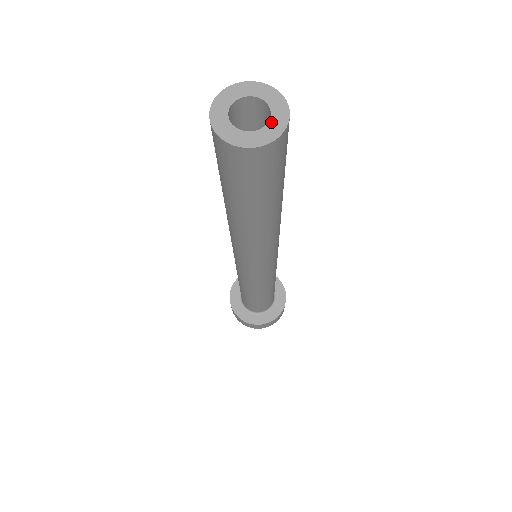
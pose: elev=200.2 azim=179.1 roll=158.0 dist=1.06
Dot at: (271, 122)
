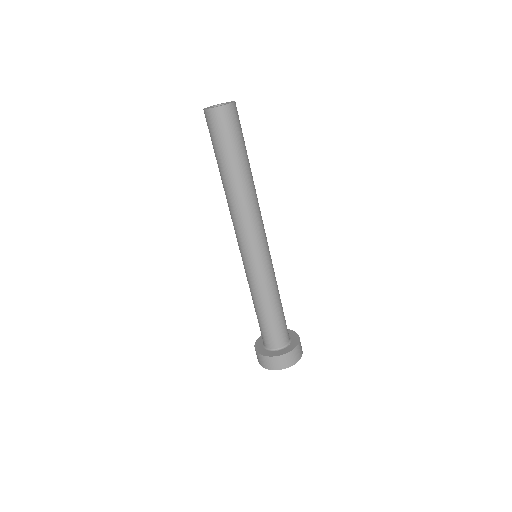
Dot at: occluded
